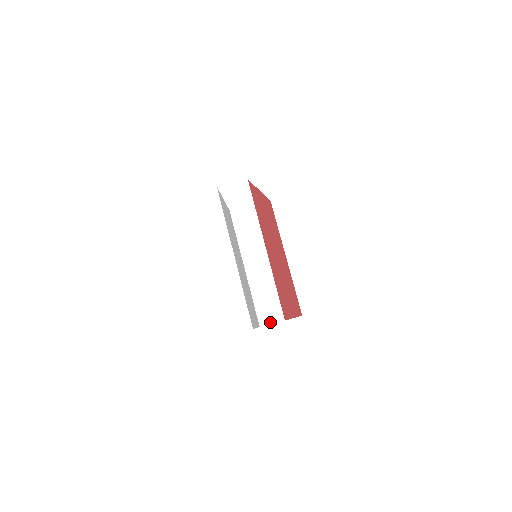
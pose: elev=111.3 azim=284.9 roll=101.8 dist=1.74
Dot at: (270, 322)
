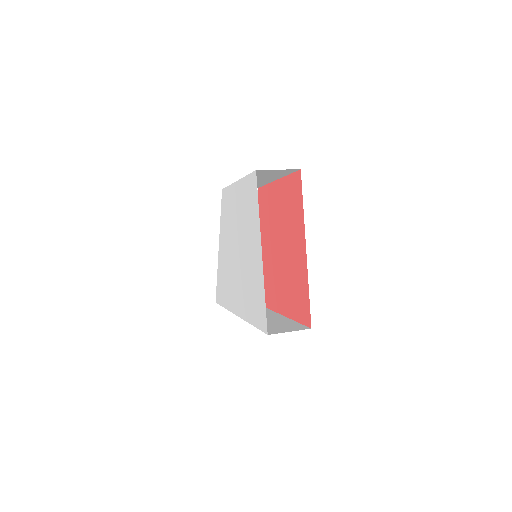
Dot at: (291, 331)
